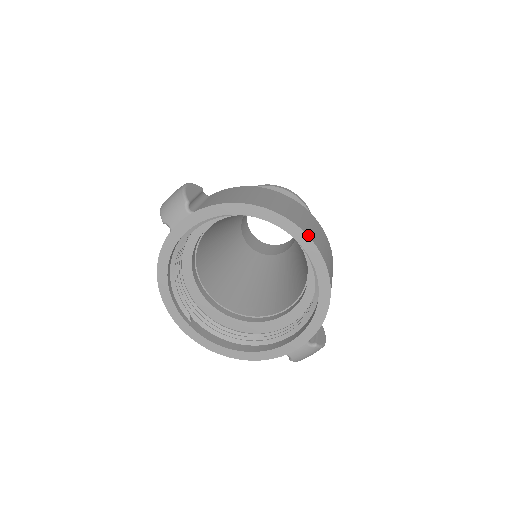
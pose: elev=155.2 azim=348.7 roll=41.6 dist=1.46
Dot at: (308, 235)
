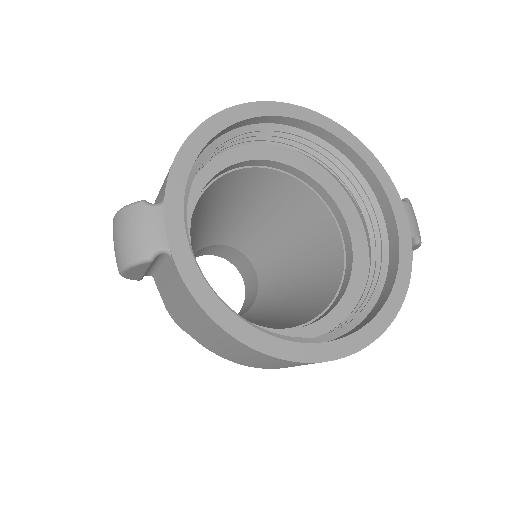
Dot at: (271, 103)
